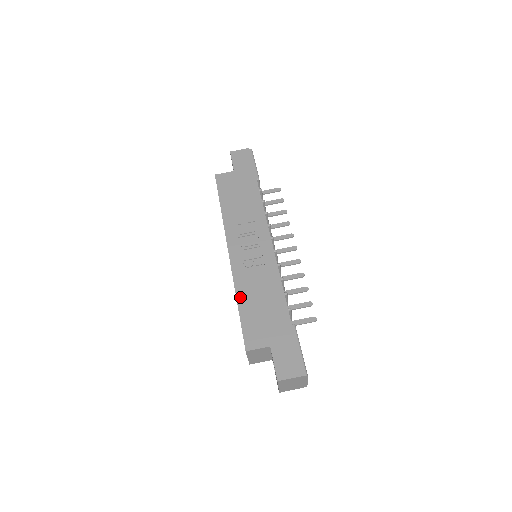
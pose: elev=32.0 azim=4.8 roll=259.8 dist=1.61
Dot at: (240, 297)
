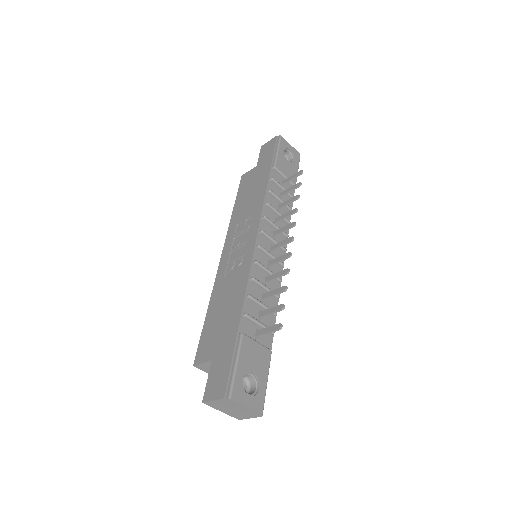
Dot at: (211, 304)
